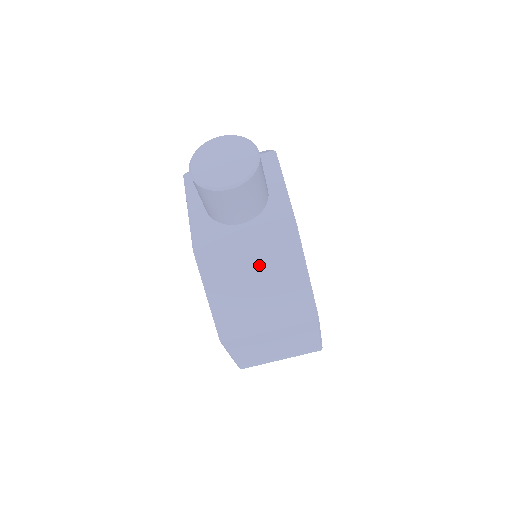
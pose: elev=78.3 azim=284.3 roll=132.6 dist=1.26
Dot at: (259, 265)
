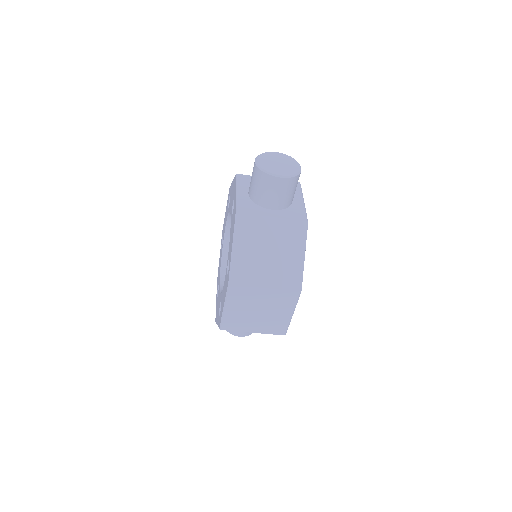
Dot at: (275, 239)
